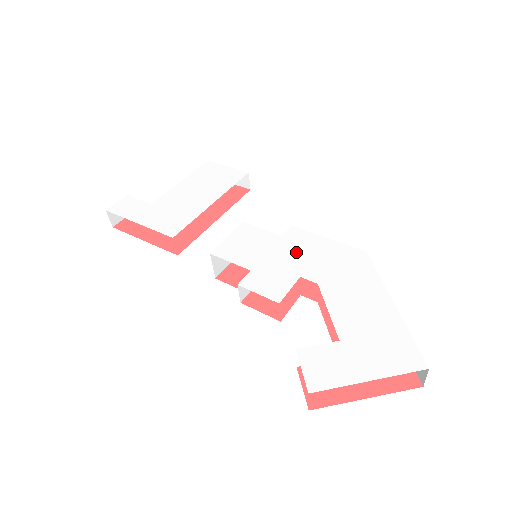
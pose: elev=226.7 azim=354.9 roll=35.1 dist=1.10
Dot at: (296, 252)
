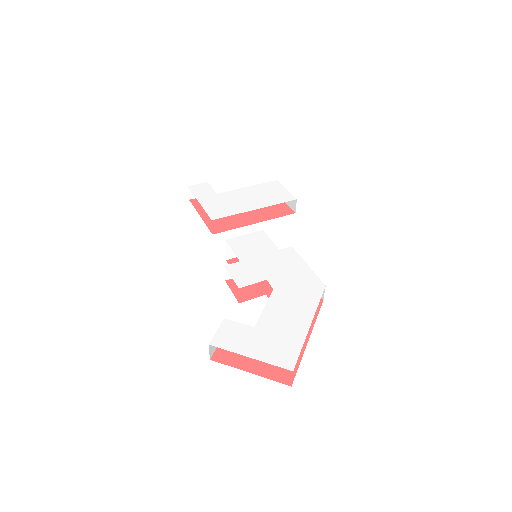
Dot at: (278, 264)
